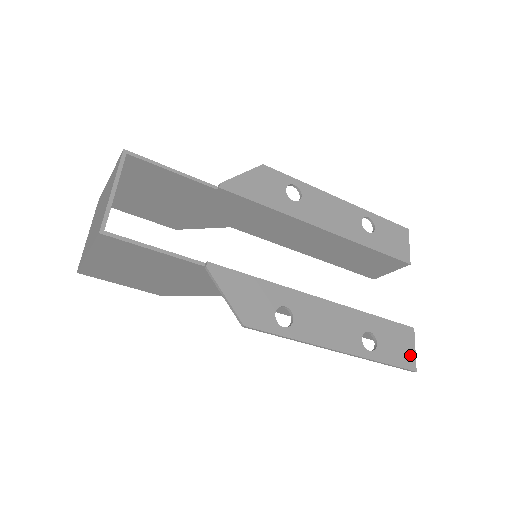
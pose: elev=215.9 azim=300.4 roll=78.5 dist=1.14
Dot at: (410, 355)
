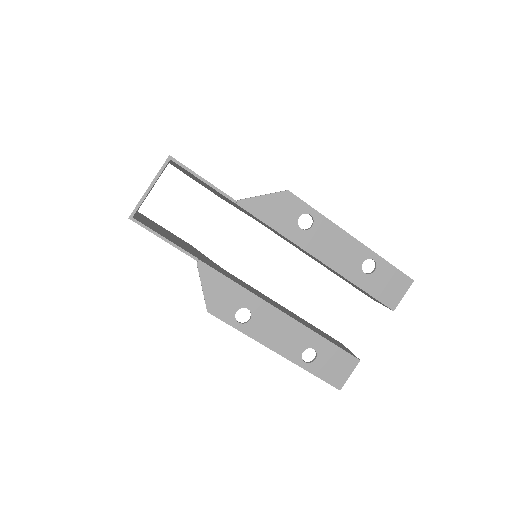
Dot at: (342, 377)
